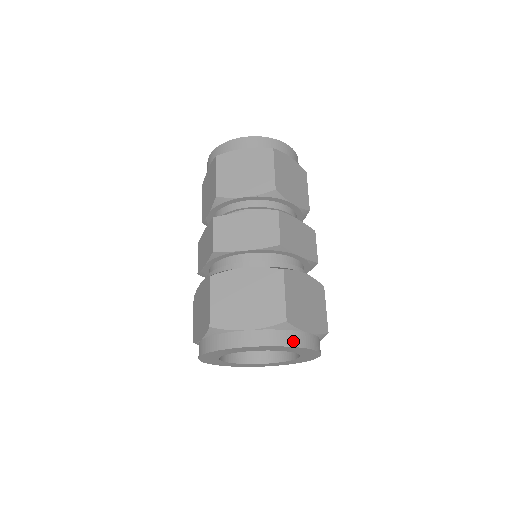
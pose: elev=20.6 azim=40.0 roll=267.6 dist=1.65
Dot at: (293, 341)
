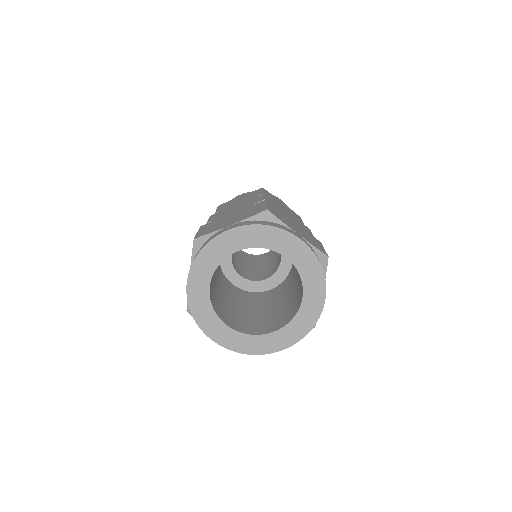
Dot at: (324, 276)
